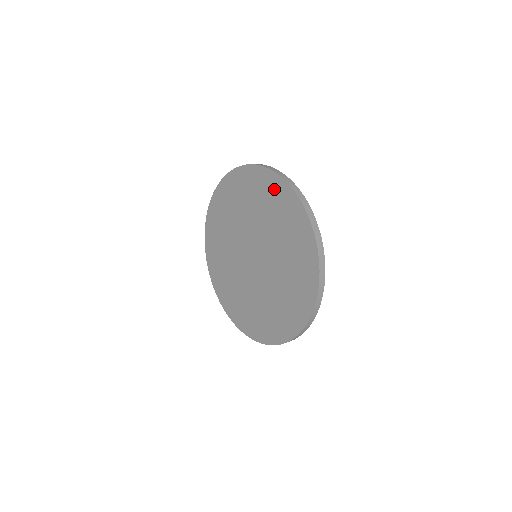
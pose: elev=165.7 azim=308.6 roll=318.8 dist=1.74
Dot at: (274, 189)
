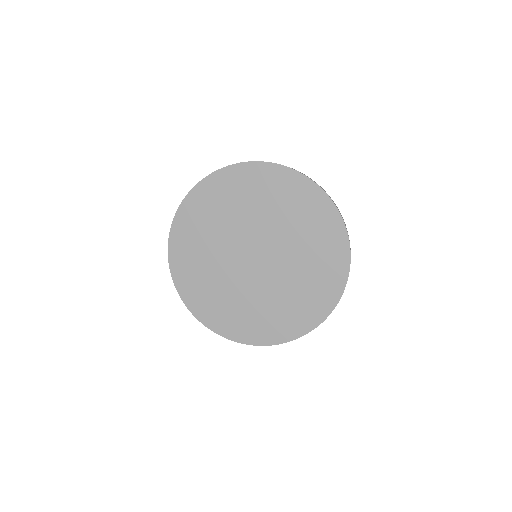
Dot at: (306, 195)
